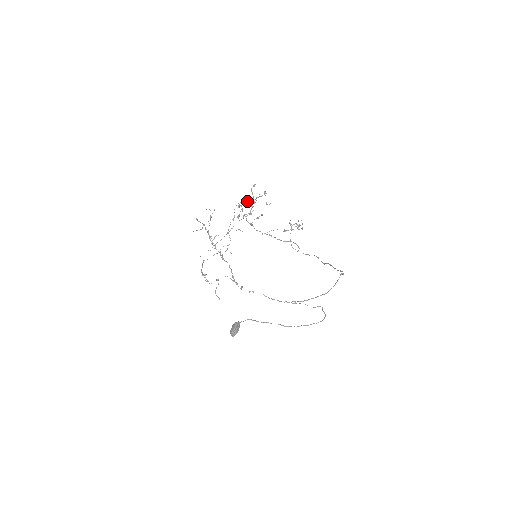
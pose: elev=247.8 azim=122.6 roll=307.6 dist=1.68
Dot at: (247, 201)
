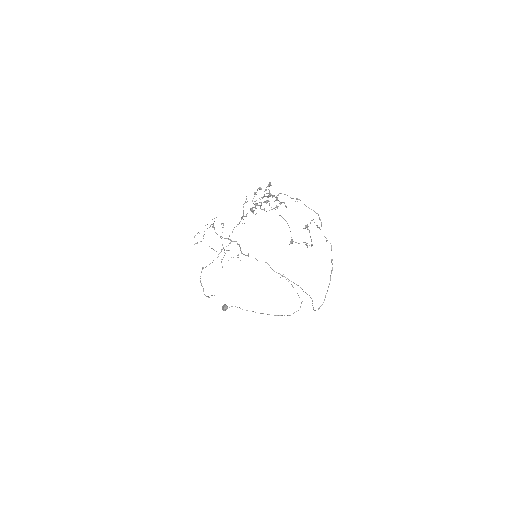
Dot at: occluded
